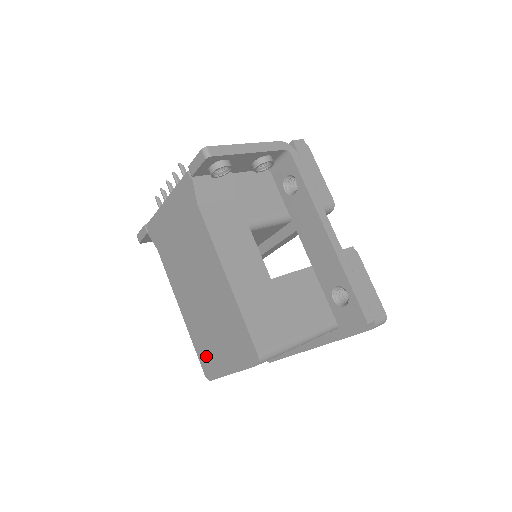
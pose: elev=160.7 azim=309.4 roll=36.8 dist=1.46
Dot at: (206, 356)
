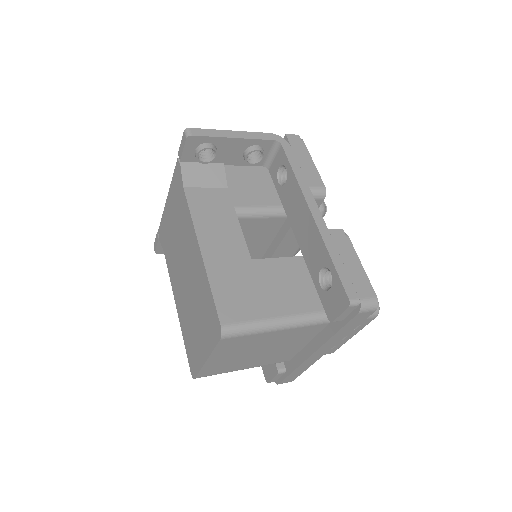
Dot at: (191, 350)
